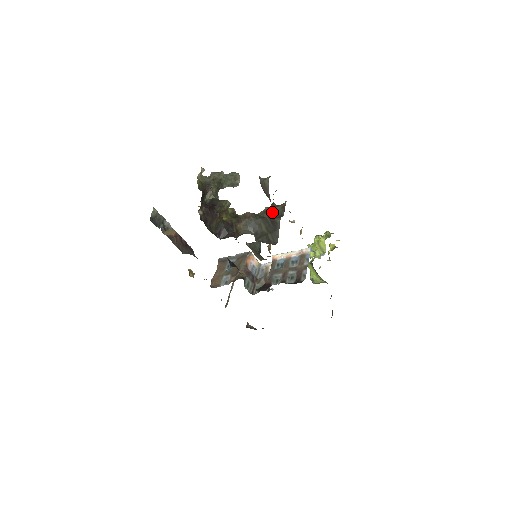
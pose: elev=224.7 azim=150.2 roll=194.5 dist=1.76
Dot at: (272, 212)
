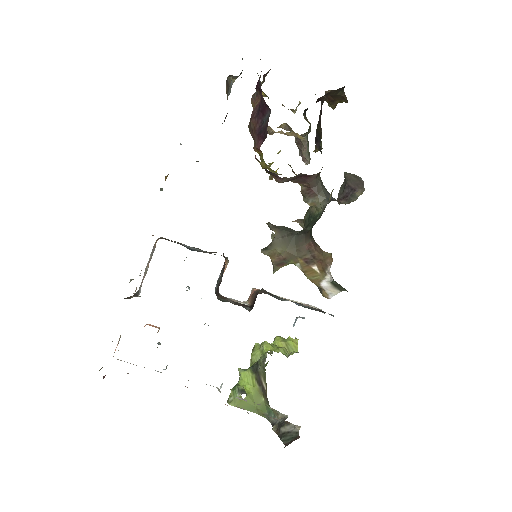
Dot at: occluded
